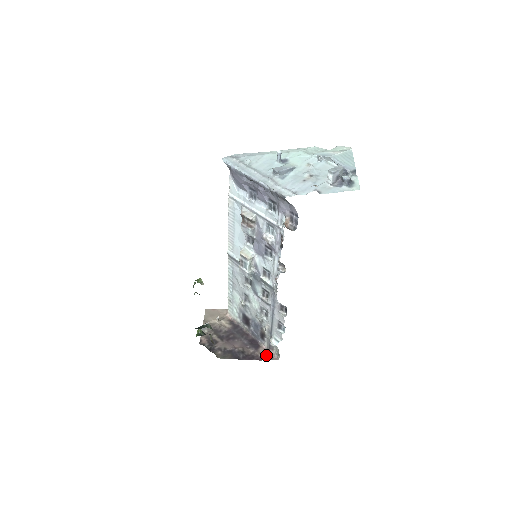
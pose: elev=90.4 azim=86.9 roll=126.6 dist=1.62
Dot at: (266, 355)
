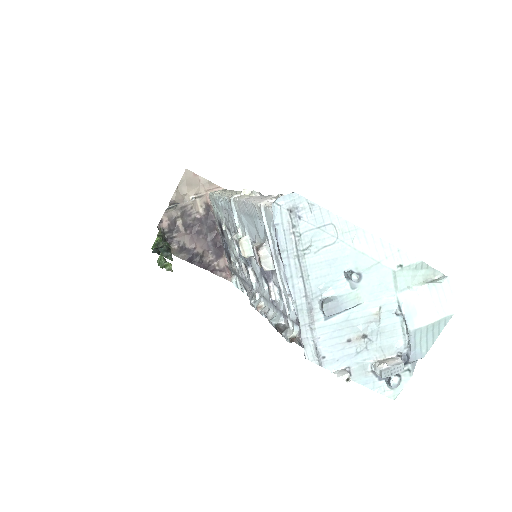
Dot at: (223, 271)
